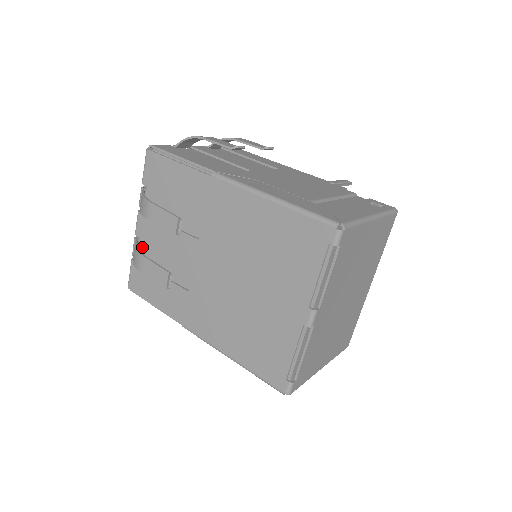
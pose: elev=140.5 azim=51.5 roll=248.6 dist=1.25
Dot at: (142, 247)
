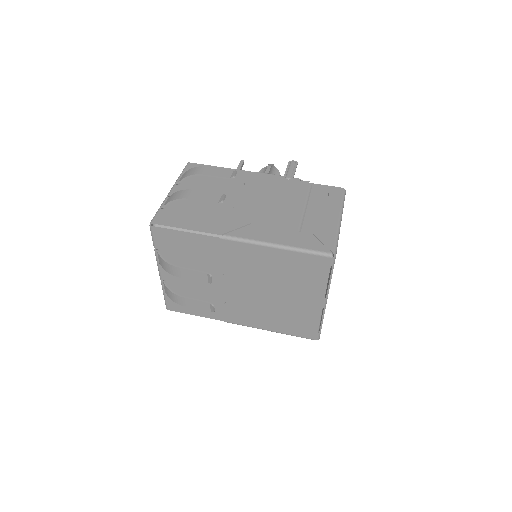
Dot at: (170, 285)
